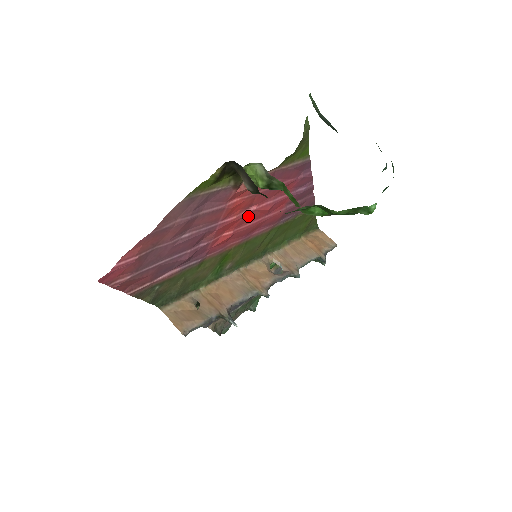
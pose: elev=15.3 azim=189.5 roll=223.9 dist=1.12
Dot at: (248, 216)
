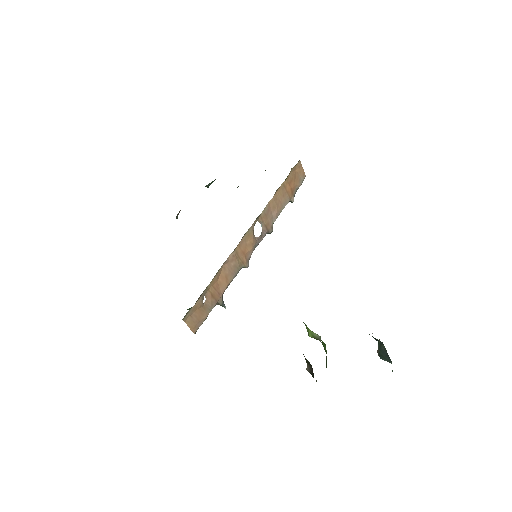
Dot at: occluded
